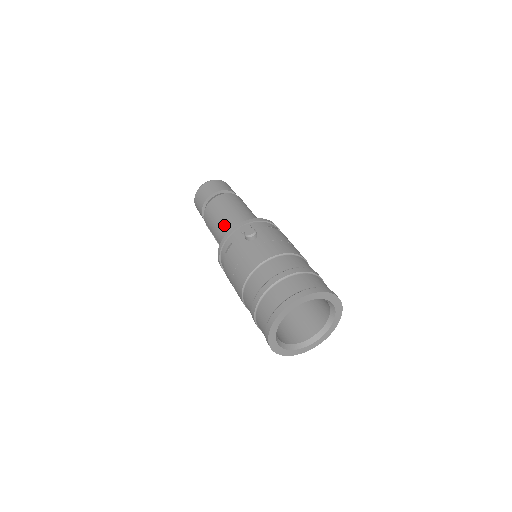
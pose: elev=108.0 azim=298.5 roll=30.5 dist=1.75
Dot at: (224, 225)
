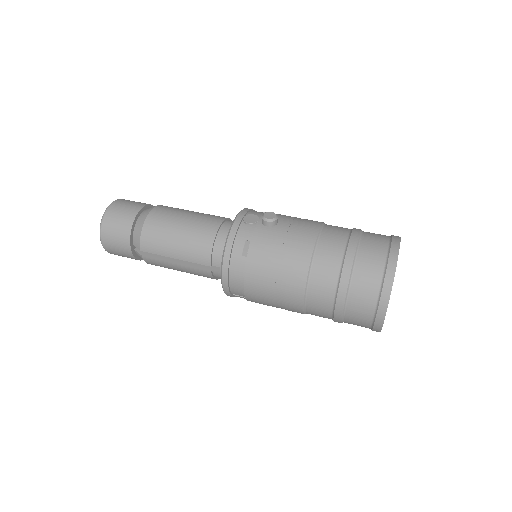
Dot at: (201, 233)
